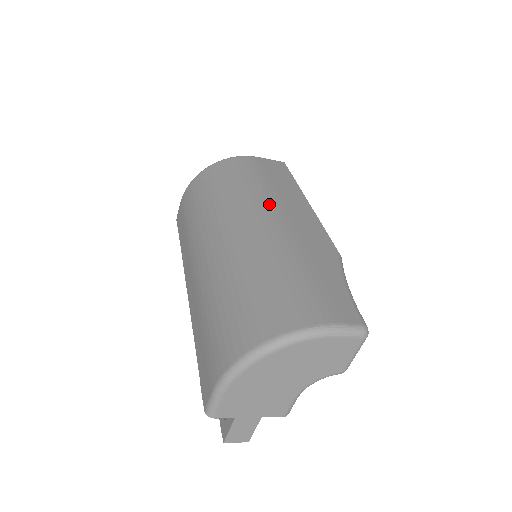
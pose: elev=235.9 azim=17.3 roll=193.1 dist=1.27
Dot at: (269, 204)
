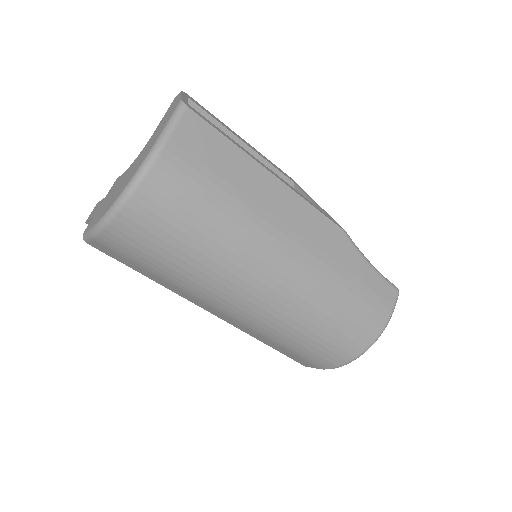
Dot at: (268, 234)
